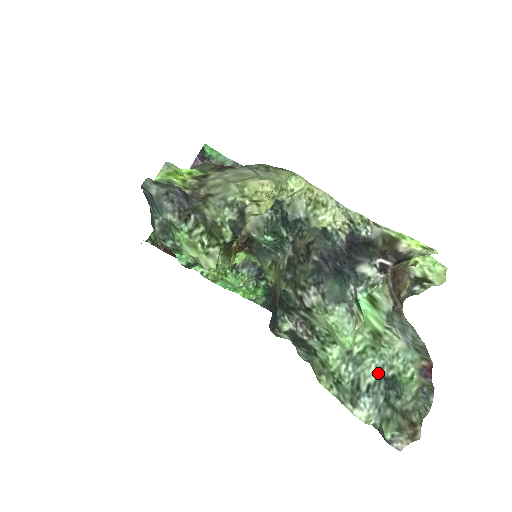
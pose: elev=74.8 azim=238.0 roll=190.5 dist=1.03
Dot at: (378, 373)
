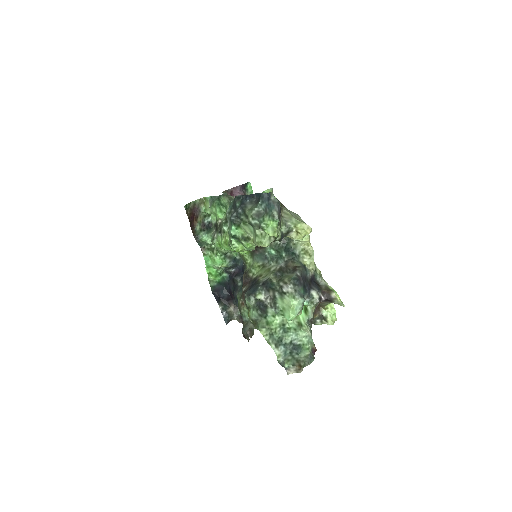
Dot at: (291, 341)
